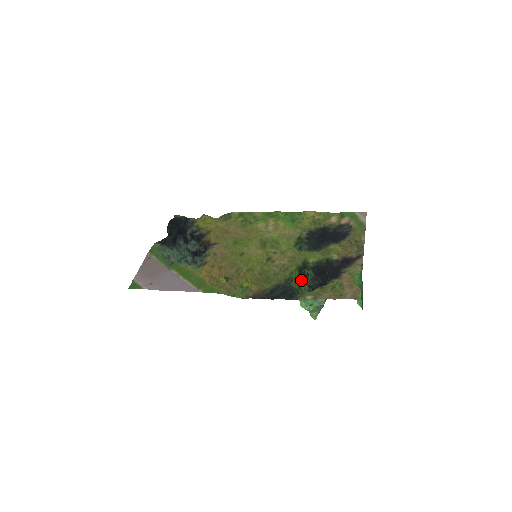
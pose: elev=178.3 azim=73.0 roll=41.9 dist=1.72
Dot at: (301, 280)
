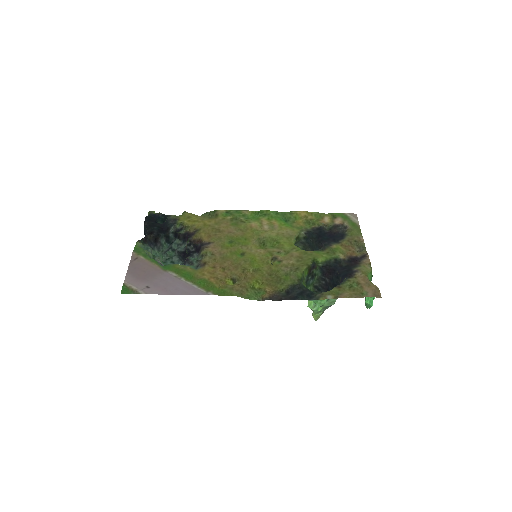
Dot at: (309, 280)
